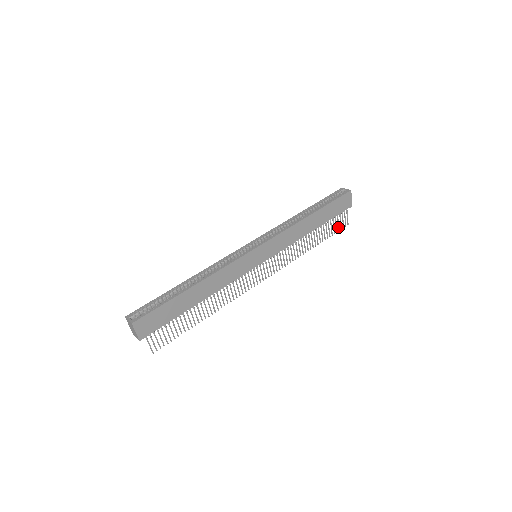
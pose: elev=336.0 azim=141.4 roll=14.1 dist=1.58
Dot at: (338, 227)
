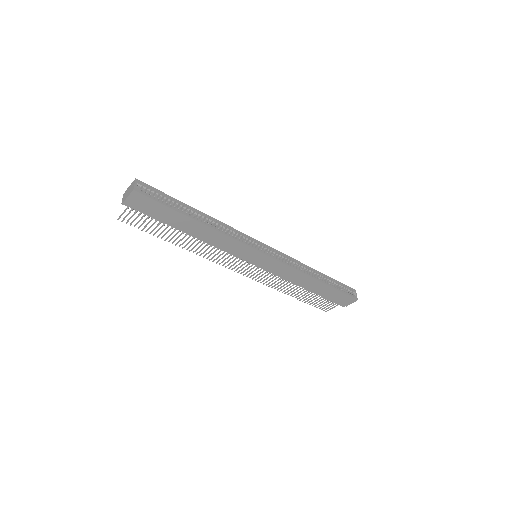
Dot at: (319, 305)
